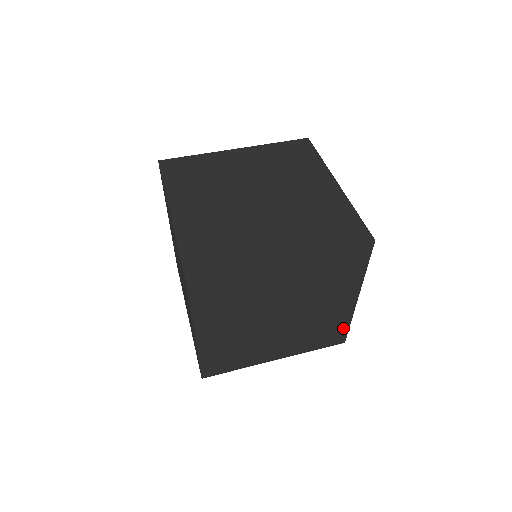
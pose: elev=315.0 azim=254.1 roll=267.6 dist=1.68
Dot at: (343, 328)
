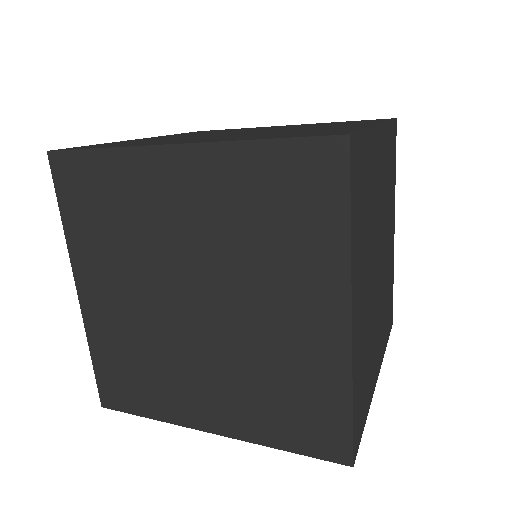
Dot at: (392, 292)
